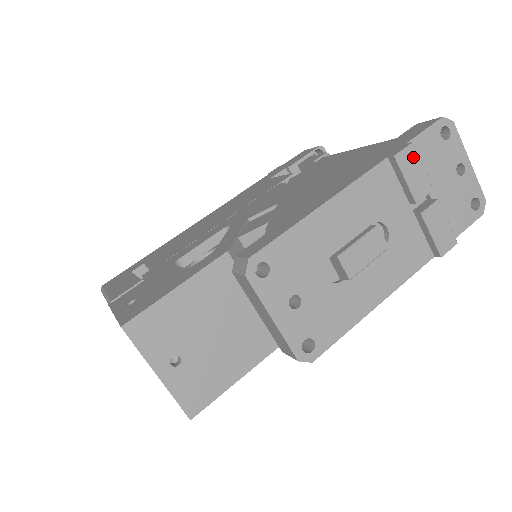
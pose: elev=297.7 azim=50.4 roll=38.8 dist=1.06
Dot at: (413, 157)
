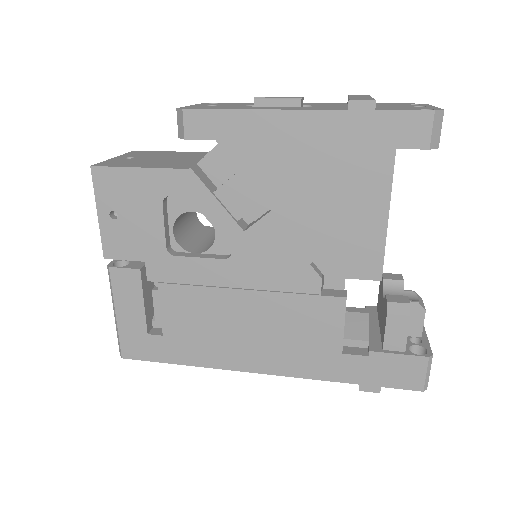
Dot at: occluded
